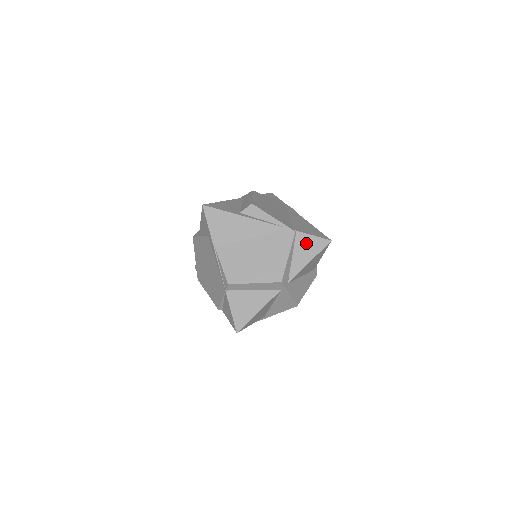
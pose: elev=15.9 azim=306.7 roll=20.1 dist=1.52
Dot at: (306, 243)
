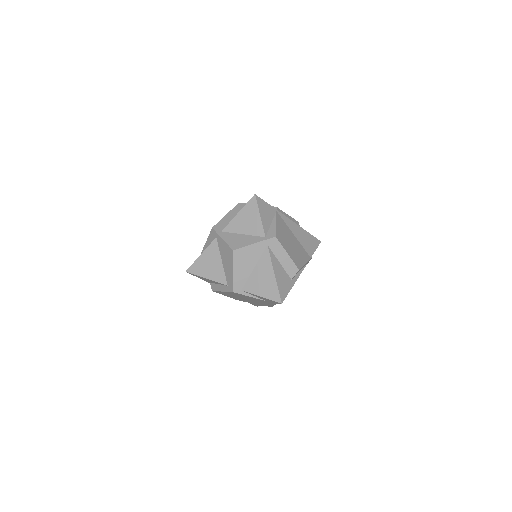
Dot at: occluded
